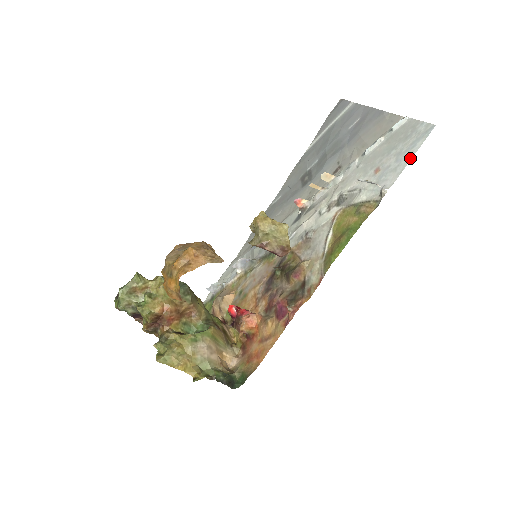
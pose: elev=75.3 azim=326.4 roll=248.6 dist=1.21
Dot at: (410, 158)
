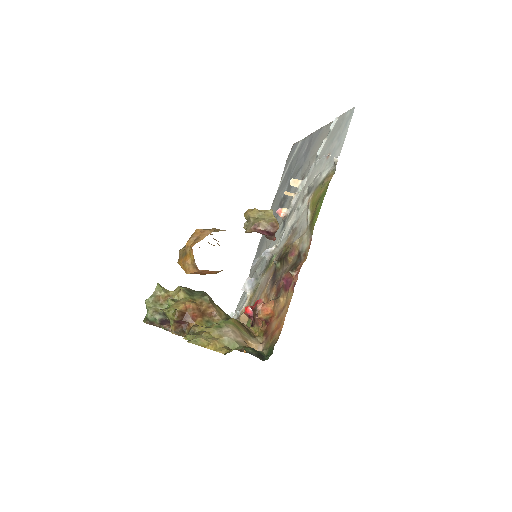
Dot at: (346, 133)
